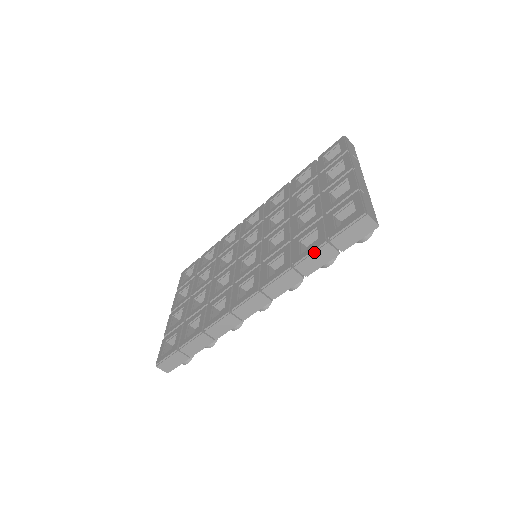
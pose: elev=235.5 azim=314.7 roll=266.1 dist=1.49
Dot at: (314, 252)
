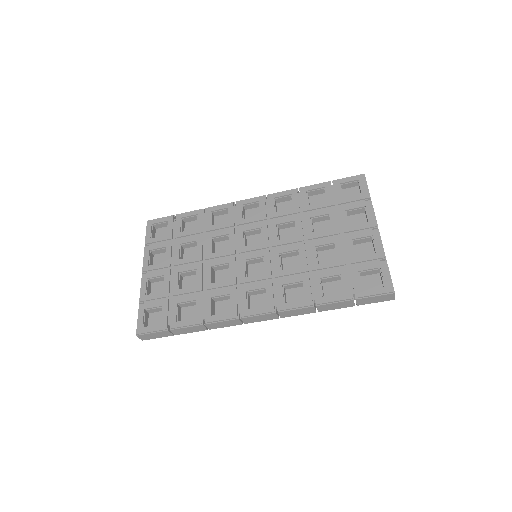
Dot at: (339, 302)
